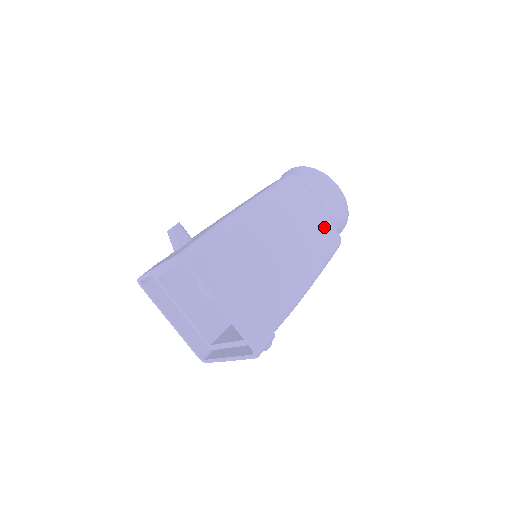
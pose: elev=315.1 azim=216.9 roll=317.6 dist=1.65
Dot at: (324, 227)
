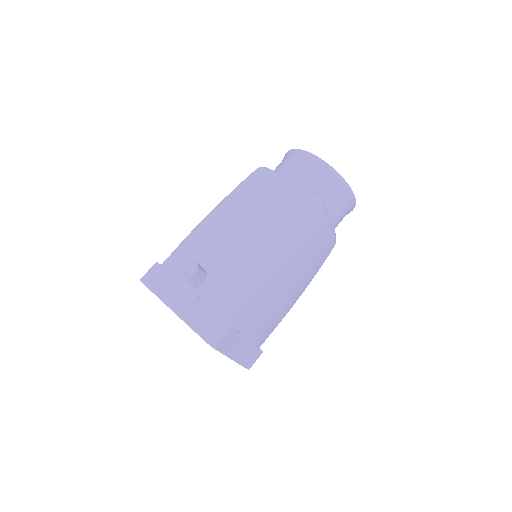
Dot at: (327, 247)
